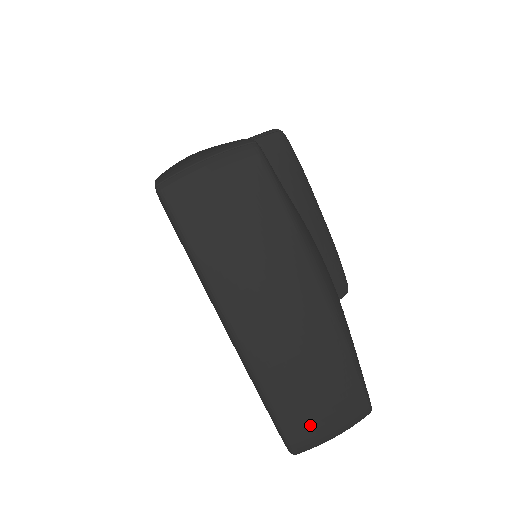
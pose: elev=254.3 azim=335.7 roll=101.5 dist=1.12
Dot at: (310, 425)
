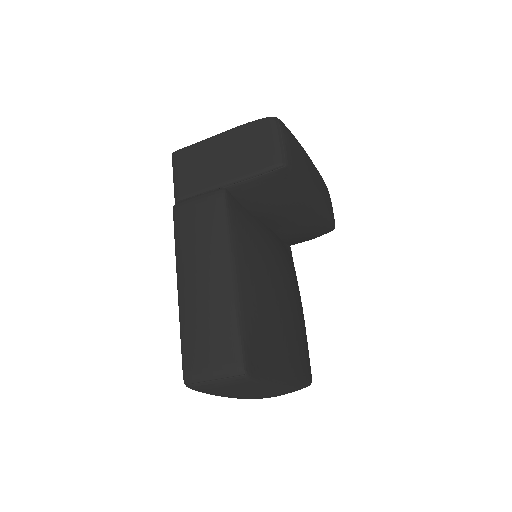
Dot at: occluded
